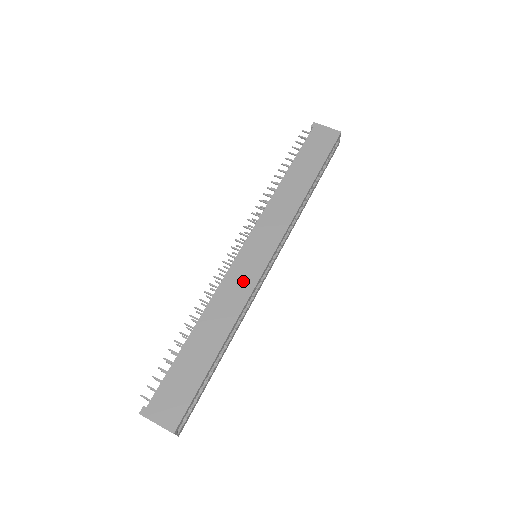
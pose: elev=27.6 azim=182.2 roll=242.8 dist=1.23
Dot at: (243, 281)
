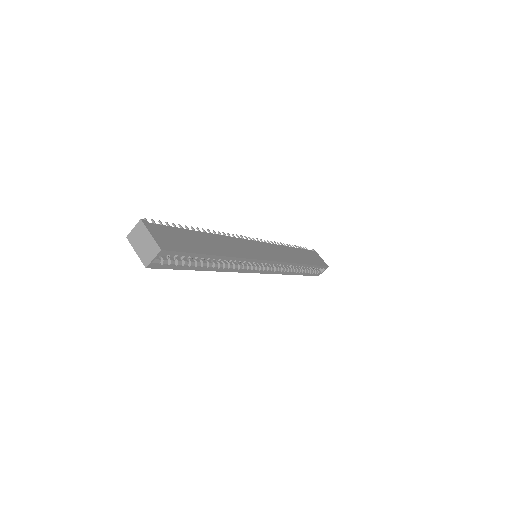
Dot at: (249, 250)
